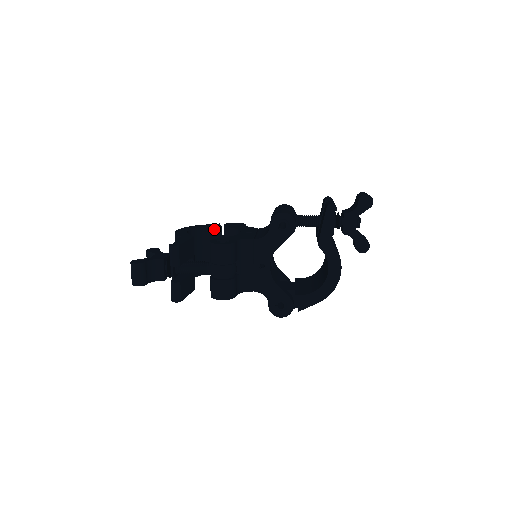
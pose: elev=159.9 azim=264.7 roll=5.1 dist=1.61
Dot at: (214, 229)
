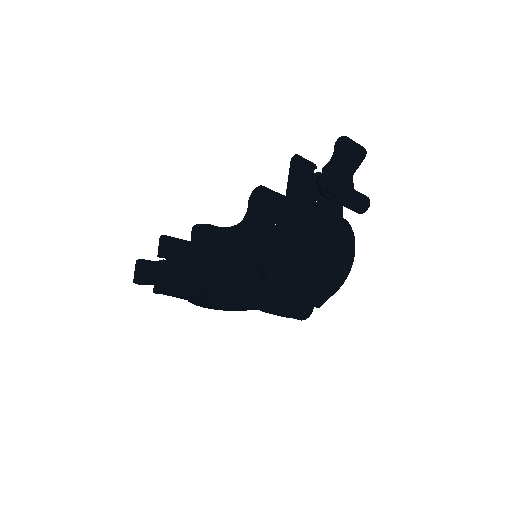
Dot at: occluded
